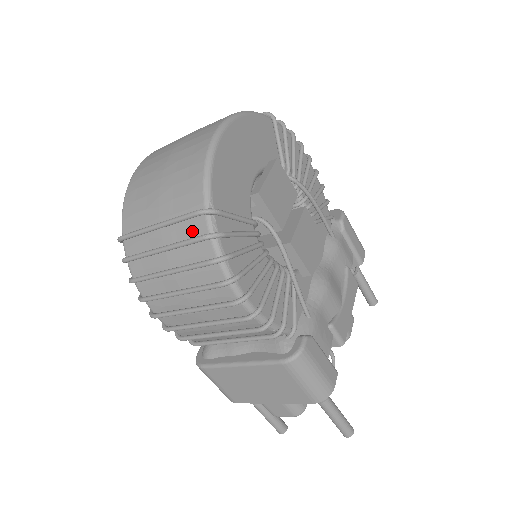
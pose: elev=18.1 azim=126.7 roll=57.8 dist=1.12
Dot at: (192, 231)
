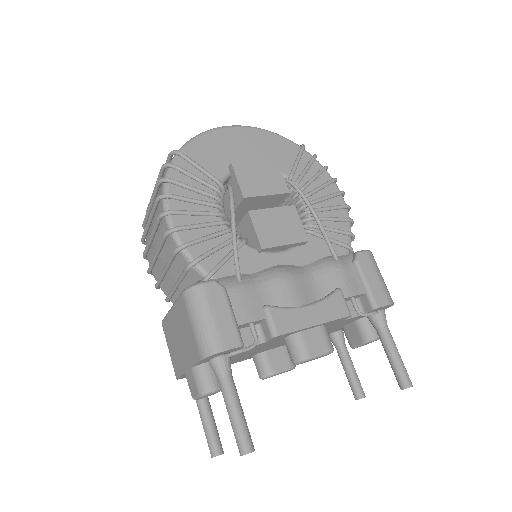
Dot at: occluded
